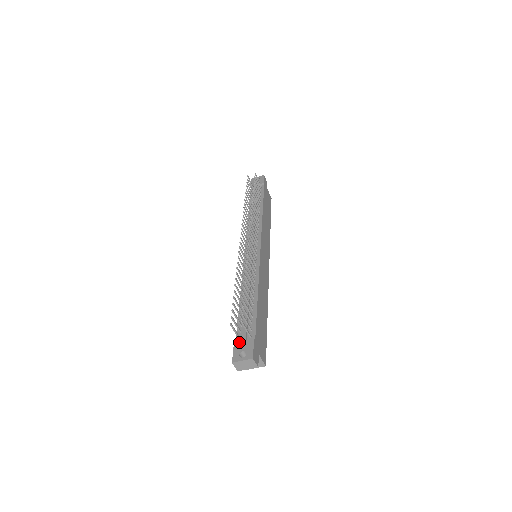
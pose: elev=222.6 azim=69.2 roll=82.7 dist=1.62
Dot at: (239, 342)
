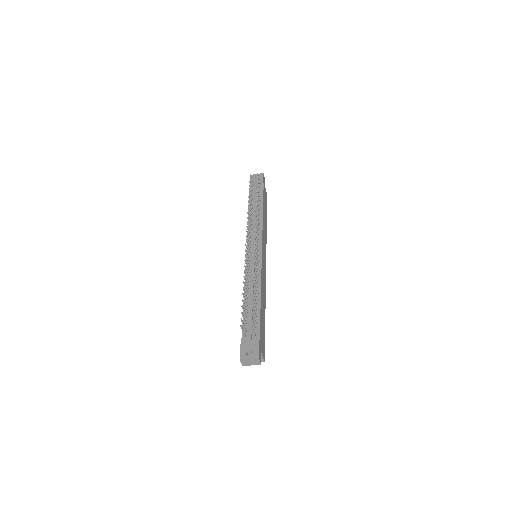
Dot at: (245, 341)
